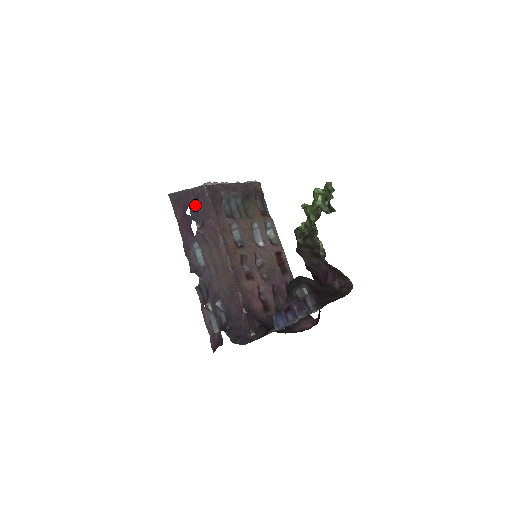
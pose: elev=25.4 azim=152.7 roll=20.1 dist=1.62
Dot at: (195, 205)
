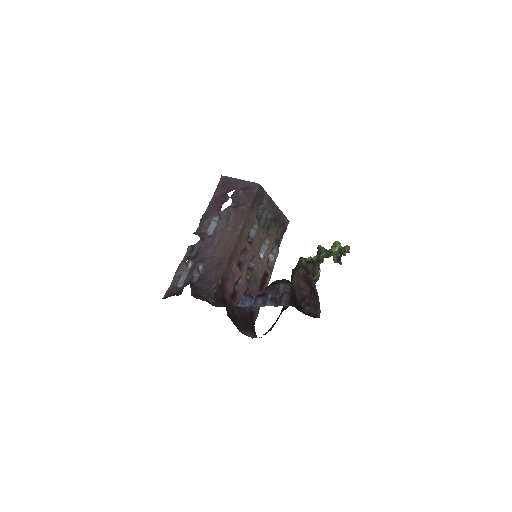
Dot at: (242, 190)
